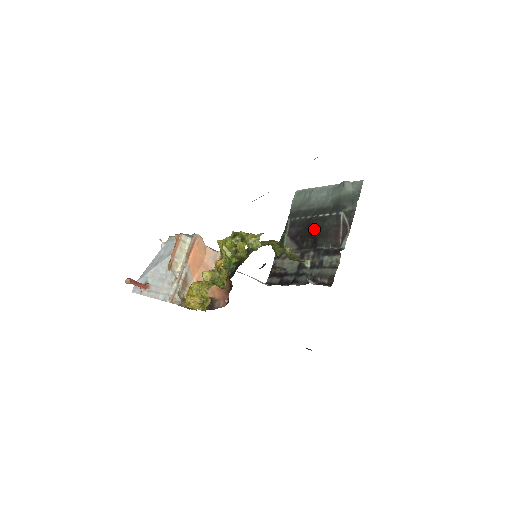
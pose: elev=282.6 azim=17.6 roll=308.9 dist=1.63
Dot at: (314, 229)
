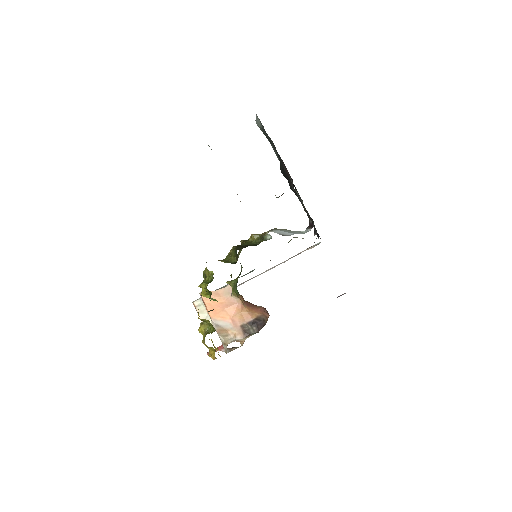
Dot at: (285, 177)
